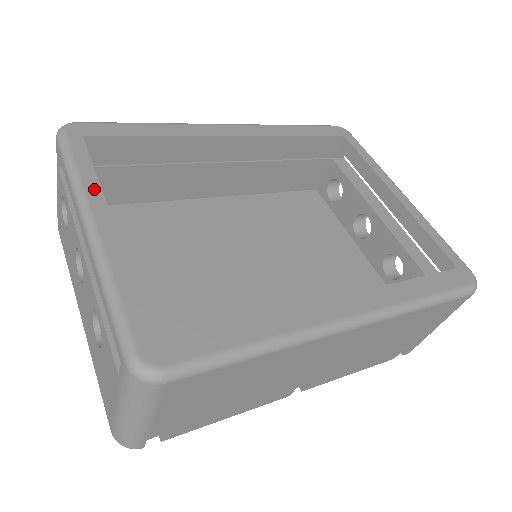
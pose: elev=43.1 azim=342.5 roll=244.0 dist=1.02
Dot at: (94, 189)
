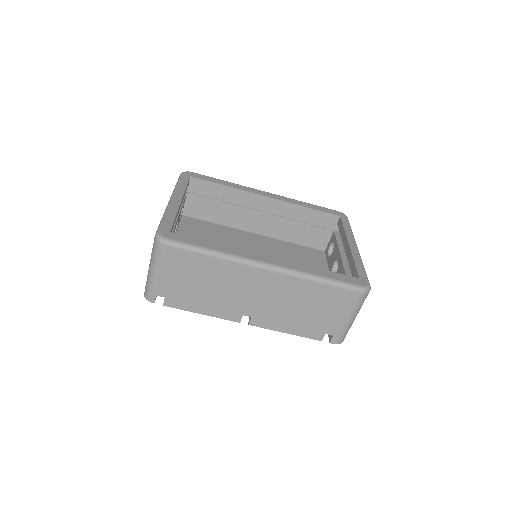
Dot at: (182, 190)
